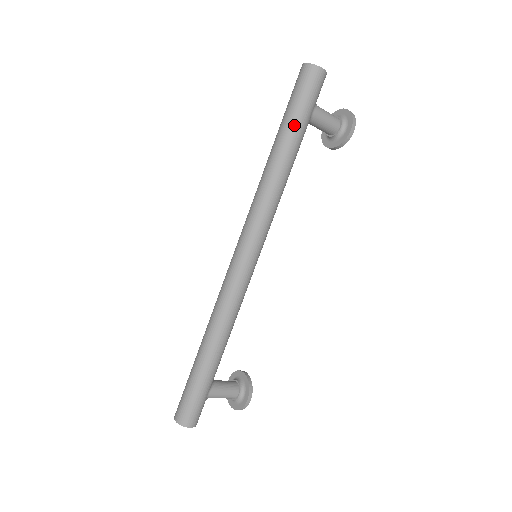
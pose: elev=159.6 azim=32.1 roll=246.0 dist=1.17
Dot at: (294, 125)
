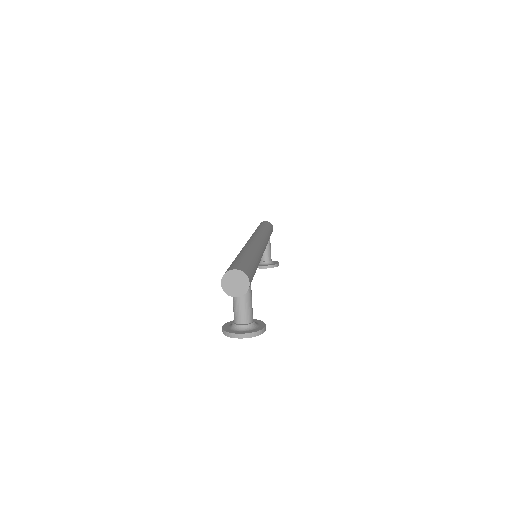
Dot at: (269, 228)
